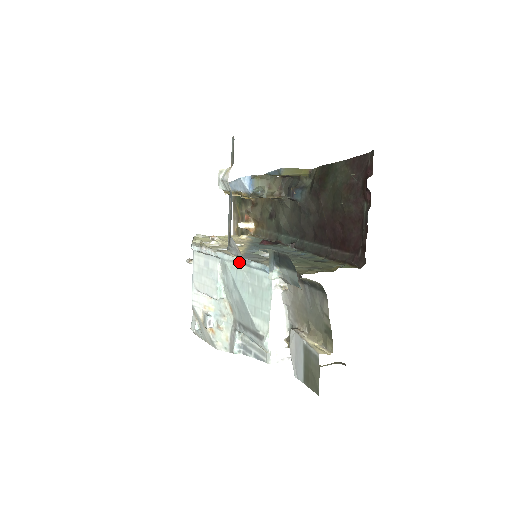
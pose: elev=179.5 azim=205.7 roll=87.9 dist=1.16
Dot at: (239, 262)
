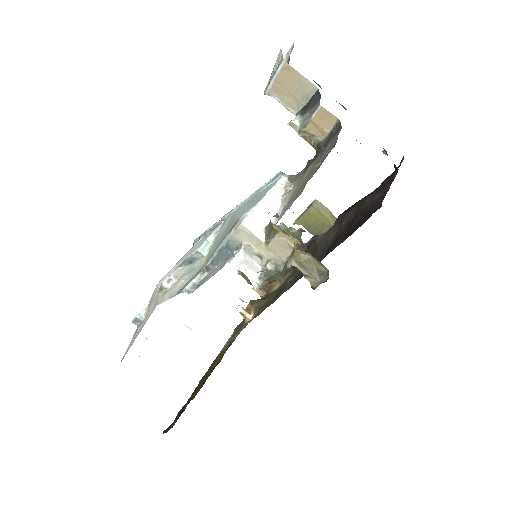
Dot at: (248, 198)
